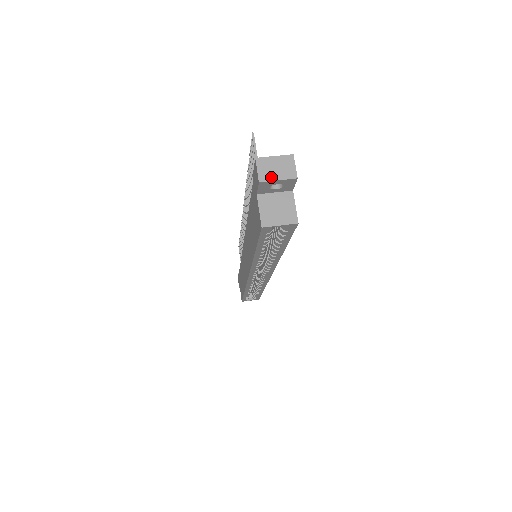
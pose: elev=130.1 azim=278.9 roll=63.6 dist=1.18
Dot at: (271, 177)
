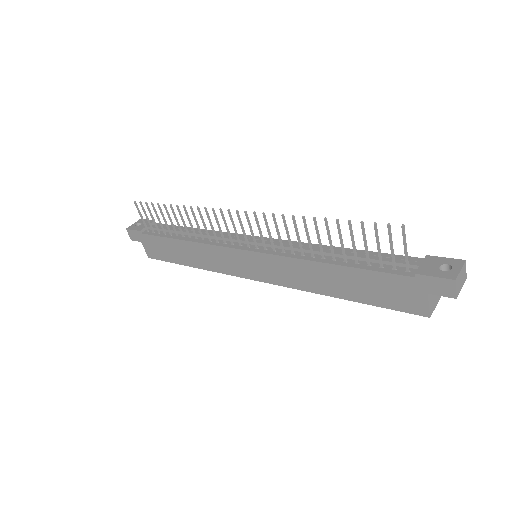
Dot at: (460, 289)
